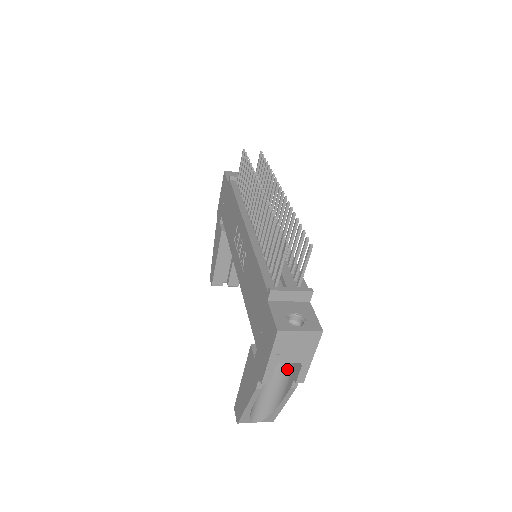
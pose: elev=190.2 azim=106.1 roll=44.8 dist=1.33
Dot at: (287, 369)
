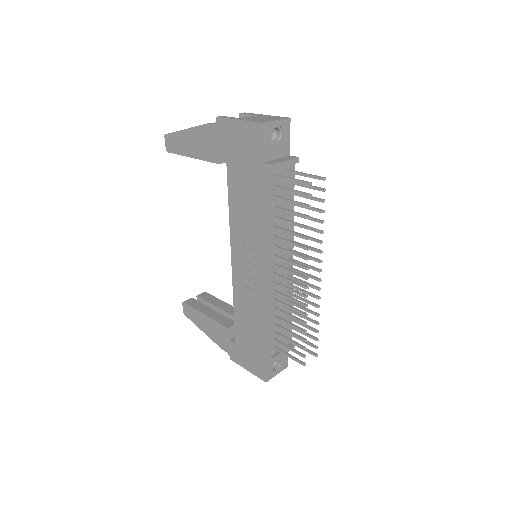
Dot at: occluded
